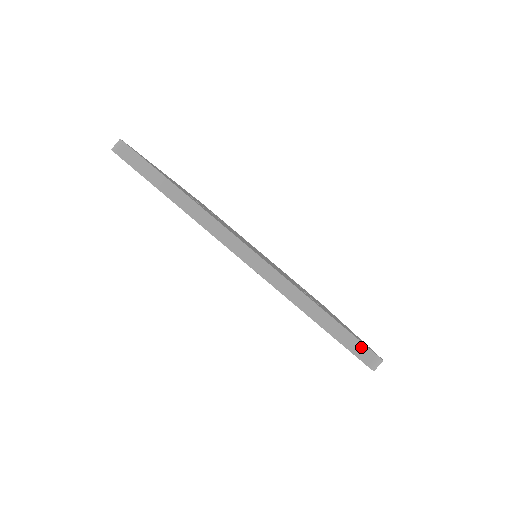
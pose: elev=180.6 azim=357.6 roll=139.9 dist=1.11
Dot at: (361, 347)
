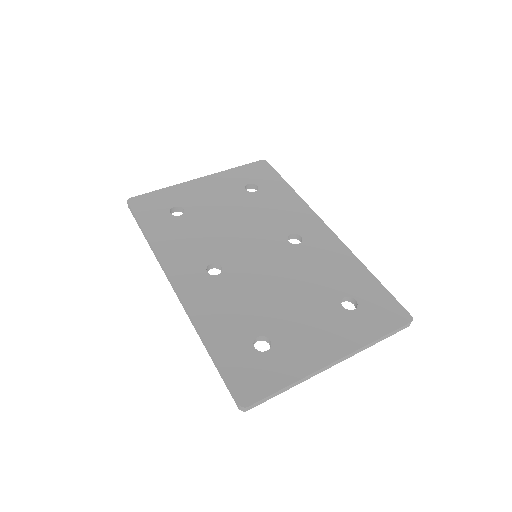
Dot at: (403, 327)
